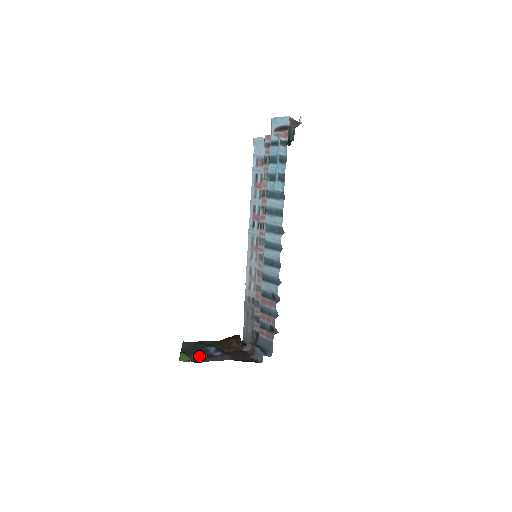
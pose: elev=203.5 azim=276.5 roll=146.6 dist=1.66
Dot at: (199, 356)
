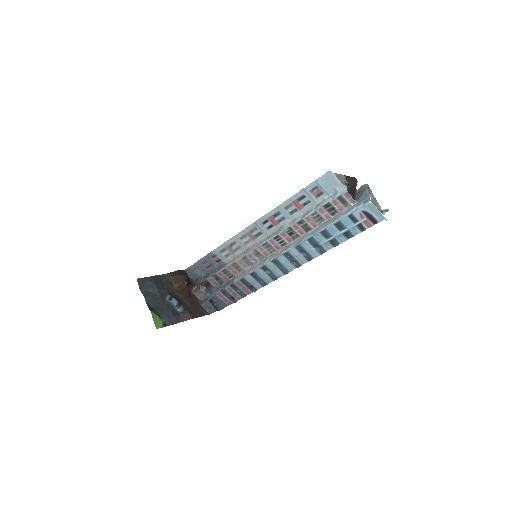
Dot at: (167, 315)
